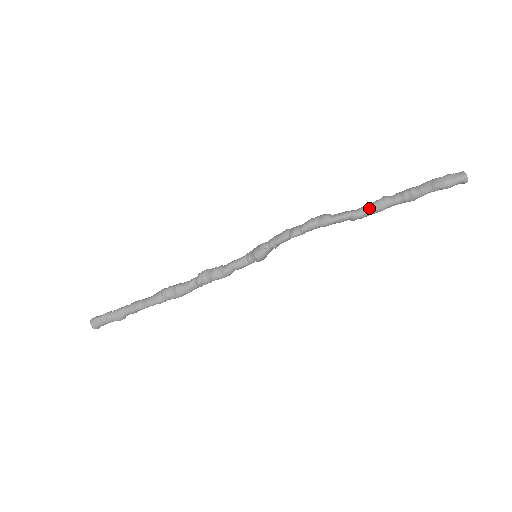
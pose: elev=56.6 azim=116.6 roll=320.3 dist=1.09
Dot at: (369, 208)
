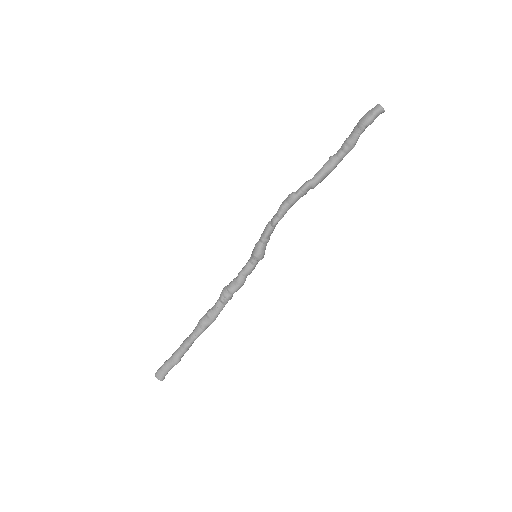
Dot at: (321, 171)
